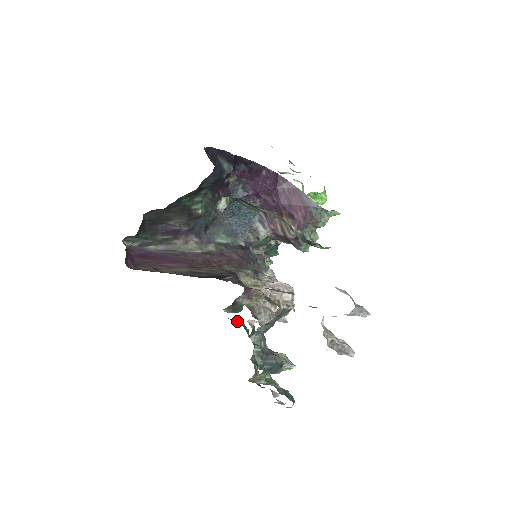
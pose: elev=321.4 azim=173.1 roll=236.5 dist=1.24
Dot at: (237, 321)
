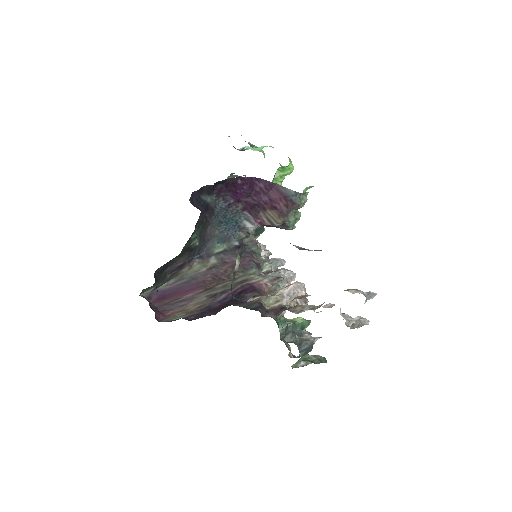
Dot at: occluded
